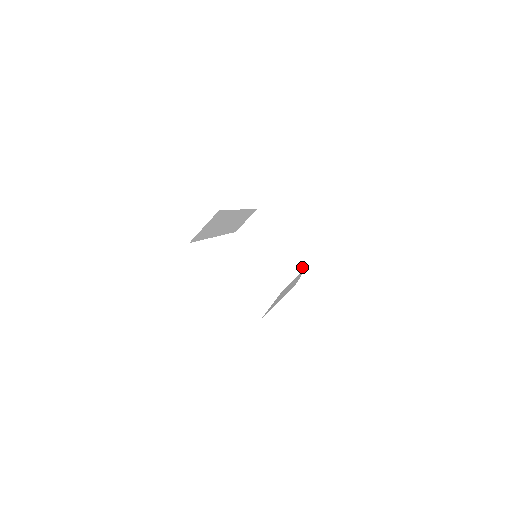
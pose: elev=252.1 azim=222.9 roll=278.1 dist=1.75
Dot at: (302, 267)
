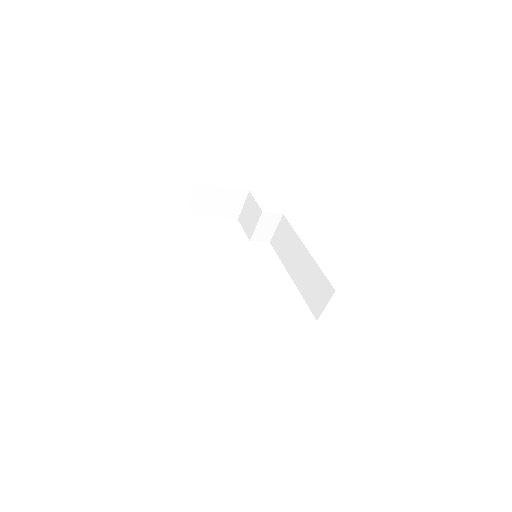
Dot at: (279, 217)
